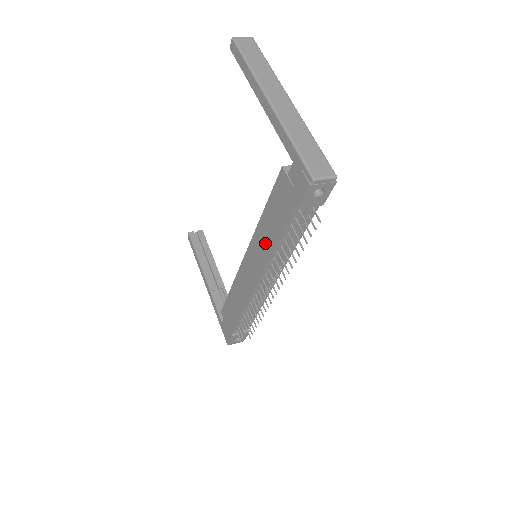
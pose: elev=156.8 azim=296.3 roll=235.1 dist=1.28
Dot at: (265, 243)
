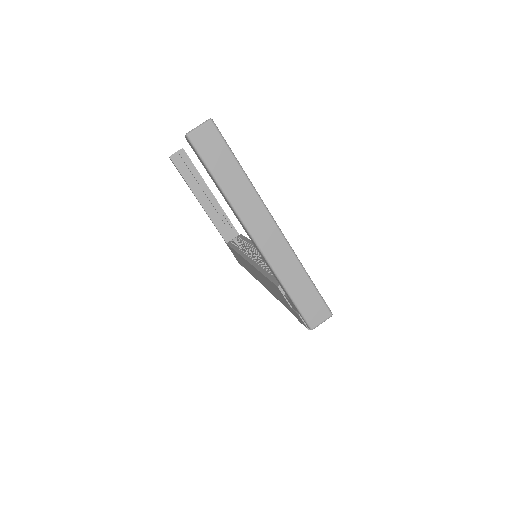
Dot at: (267, 285)
